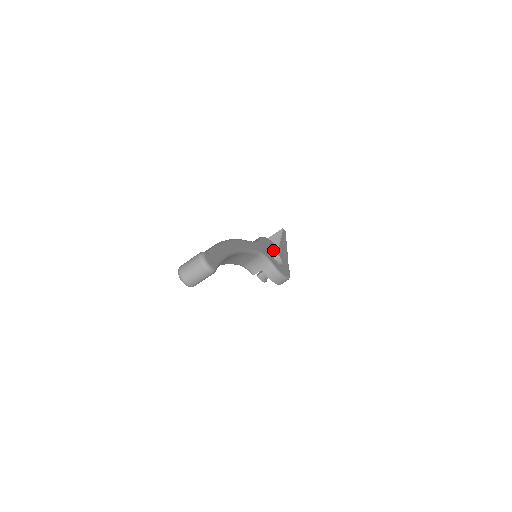
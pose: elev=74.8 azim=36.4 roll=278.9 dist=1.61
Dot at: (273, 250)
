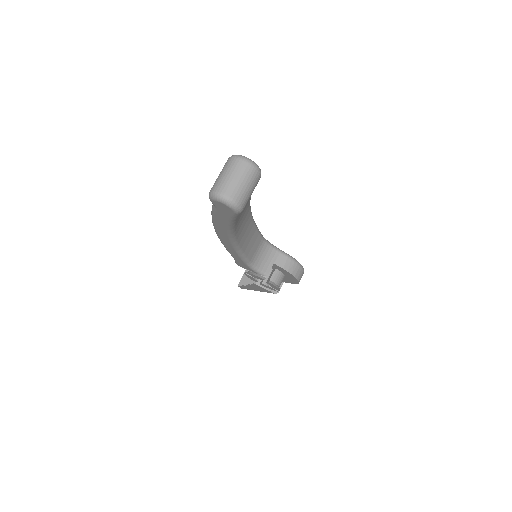
Dot at: occluded
